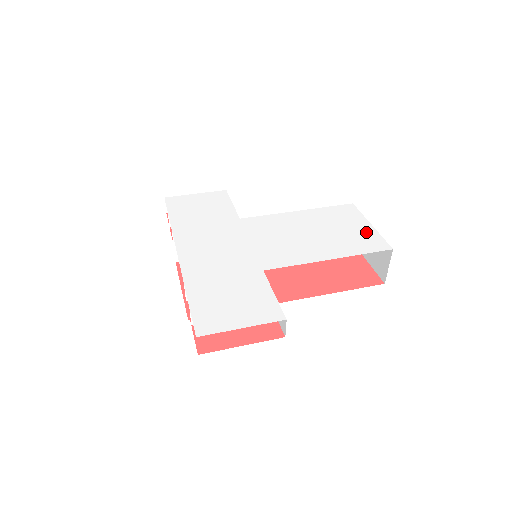
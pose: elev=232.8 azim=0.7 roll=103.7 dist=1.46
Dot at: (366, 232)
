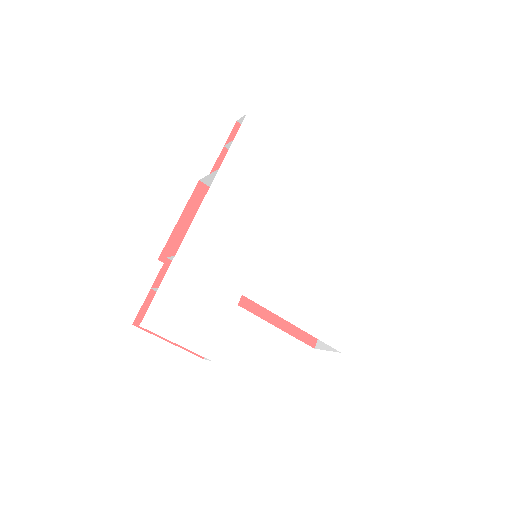
Dot at: (344, 318)
